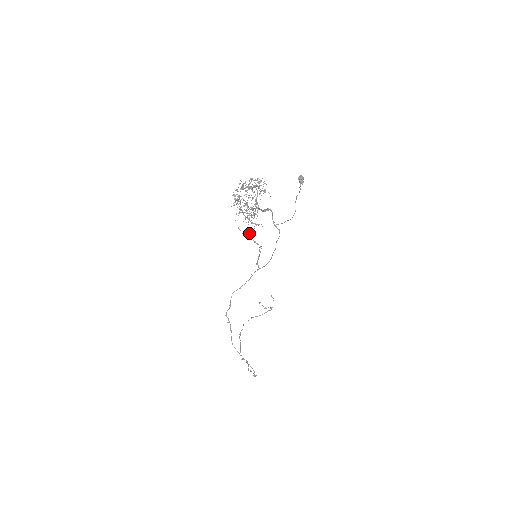
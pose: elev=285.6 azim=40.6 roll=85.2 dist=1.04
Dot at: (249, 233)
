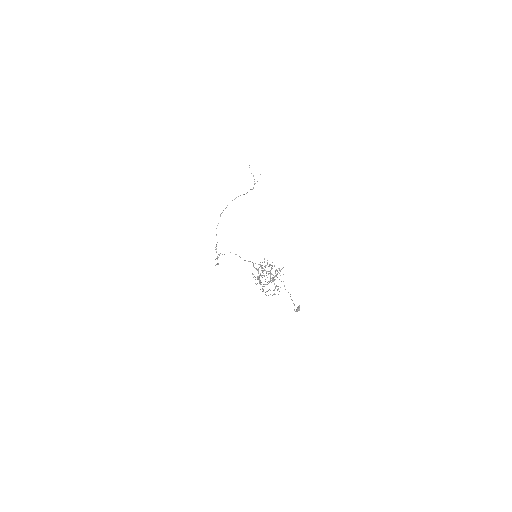
Dot at: (258, 269)
